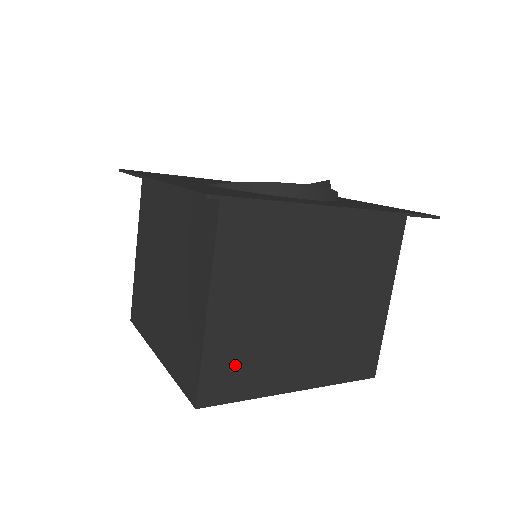
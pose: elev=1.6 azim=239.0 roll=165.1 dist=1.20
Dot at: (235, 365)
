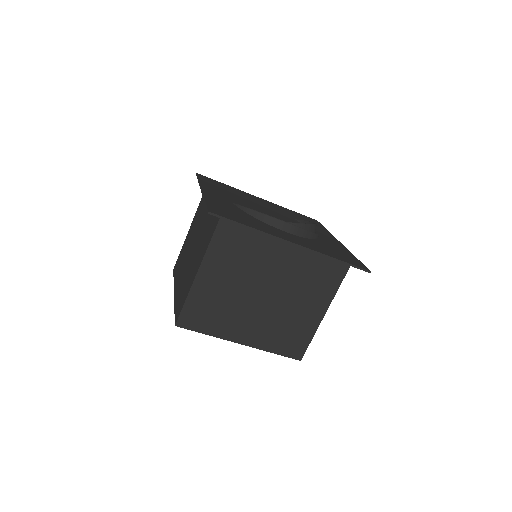
Dot at: (205, 311)
